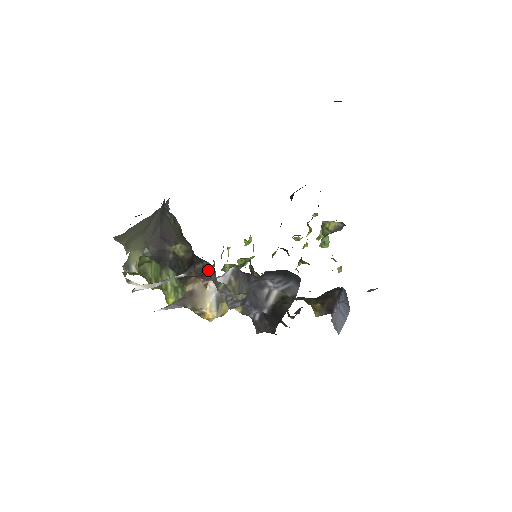
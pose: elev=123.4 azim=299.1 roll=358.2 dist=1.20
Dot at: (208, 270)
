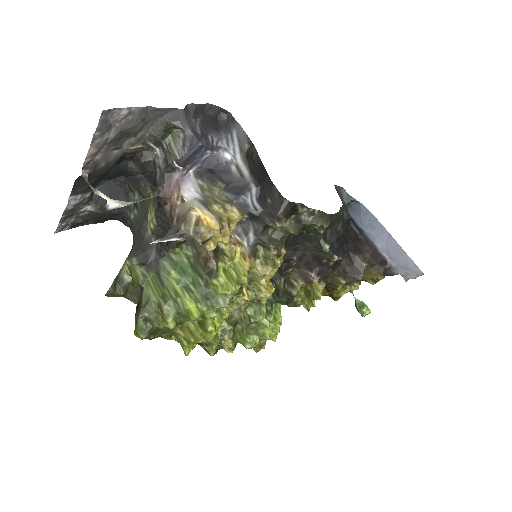
Dot at: (164, 165)
